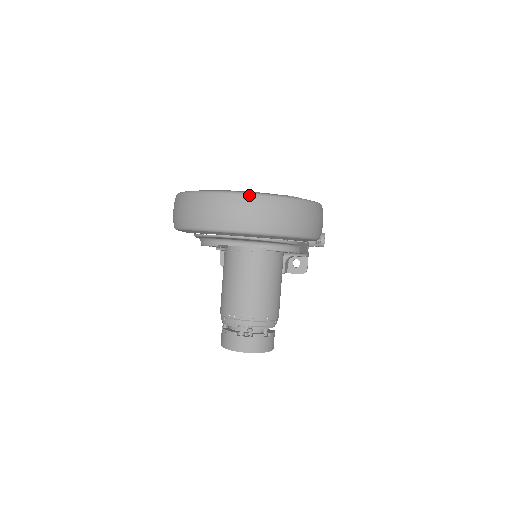
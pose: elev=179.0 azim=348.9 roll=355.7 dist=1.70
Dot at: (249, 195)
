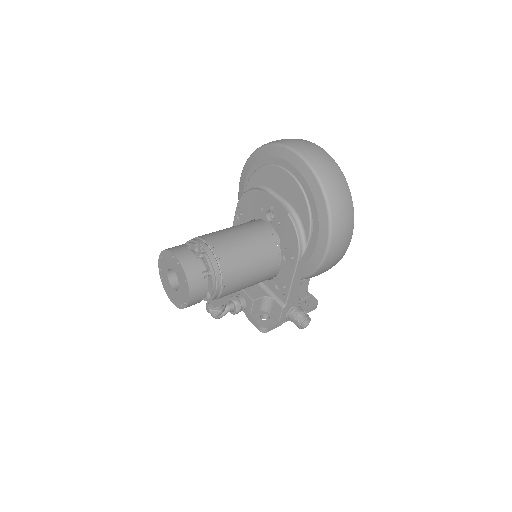
Dot at: occluded
